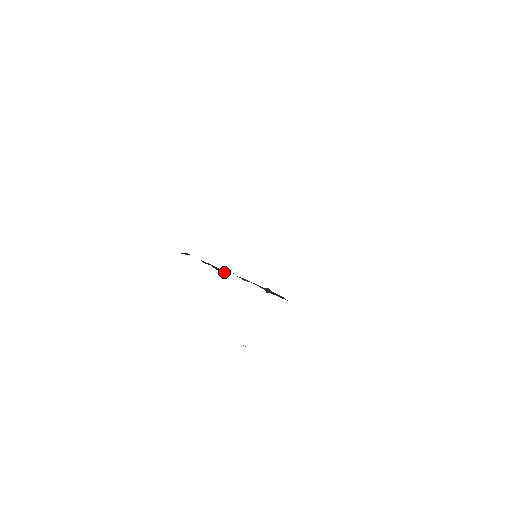
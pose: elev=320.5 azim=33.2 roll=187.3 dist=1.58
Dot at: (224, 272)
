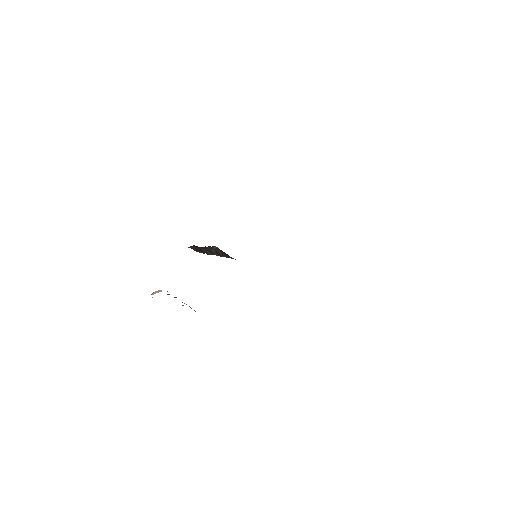
Dot at: (209, 254)
